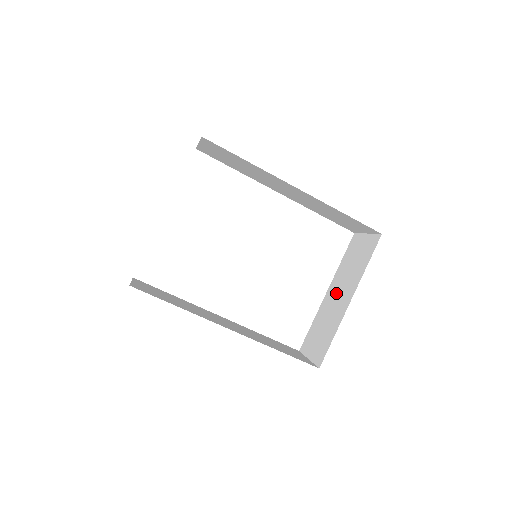
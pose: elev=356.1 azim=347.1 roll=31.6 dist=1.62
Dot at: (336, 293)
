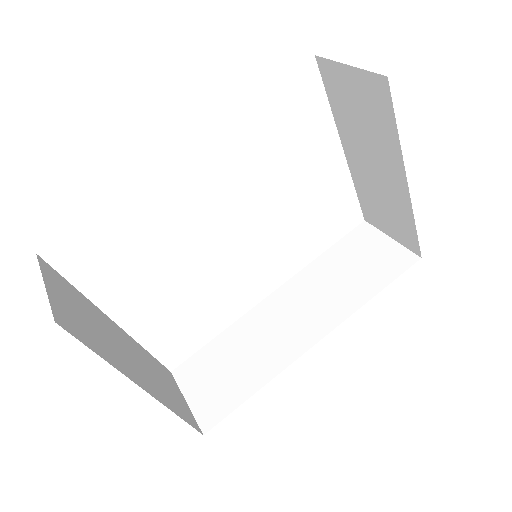
Dot at: (366, 161)
